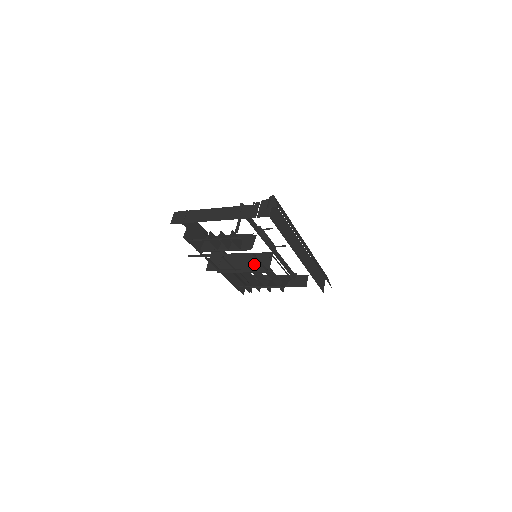
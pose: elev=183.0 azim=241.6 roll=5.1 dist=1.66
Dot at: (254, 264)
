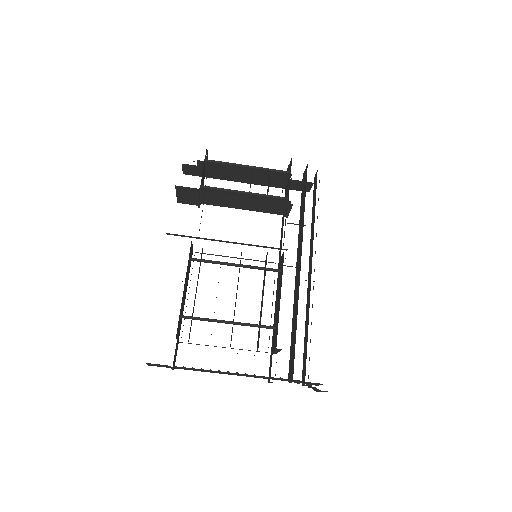
Dot at: occluded
